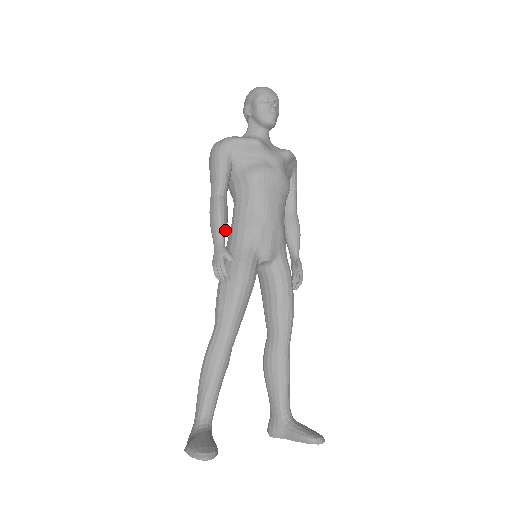
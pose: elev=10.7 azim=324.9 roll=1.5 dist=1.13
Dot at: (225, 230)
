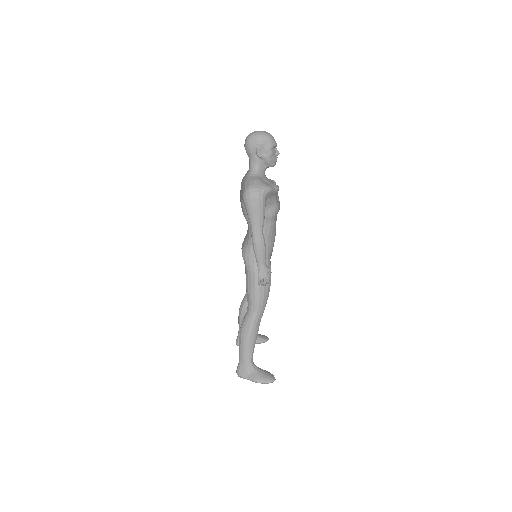
Dot at: occluded
